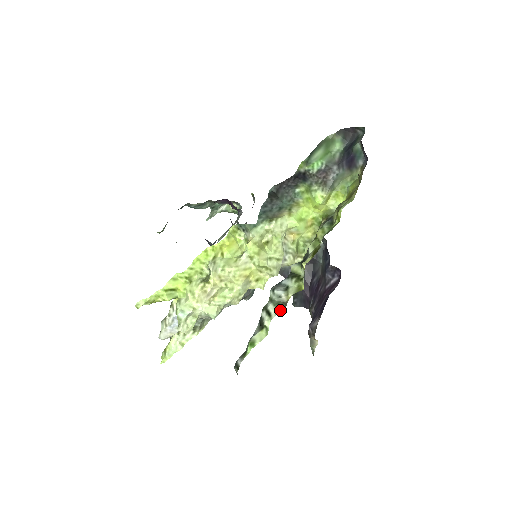
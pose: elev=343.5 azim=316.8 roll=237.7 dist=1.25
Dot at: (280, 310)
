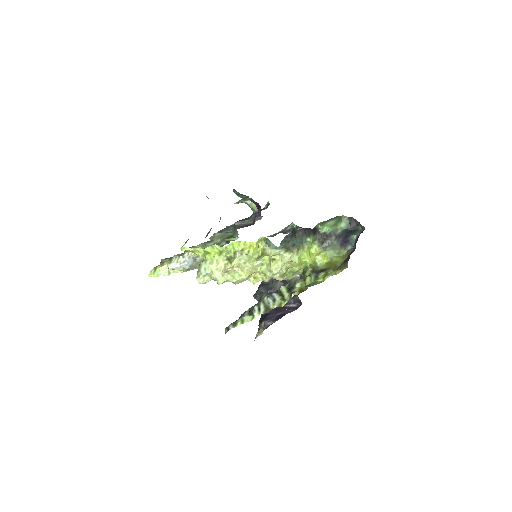
Dot at: (266, 311)
